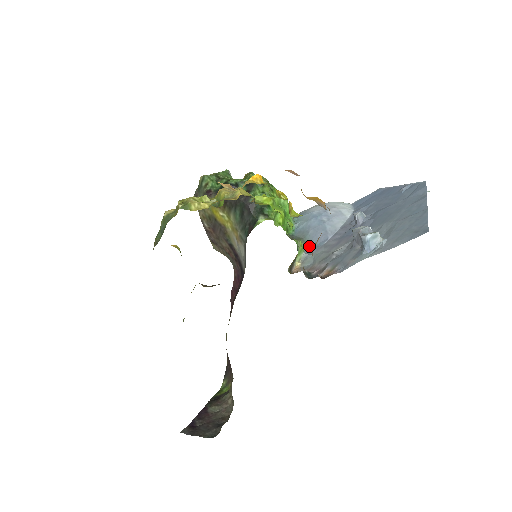
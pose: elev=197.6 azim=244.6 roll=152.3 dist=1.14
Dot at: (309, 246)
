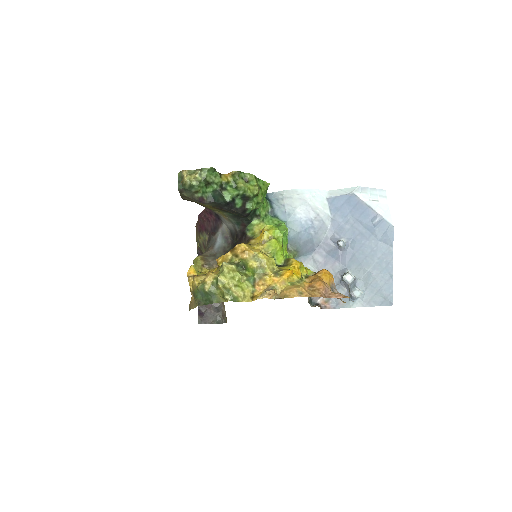
Dot at: (300, 255)
